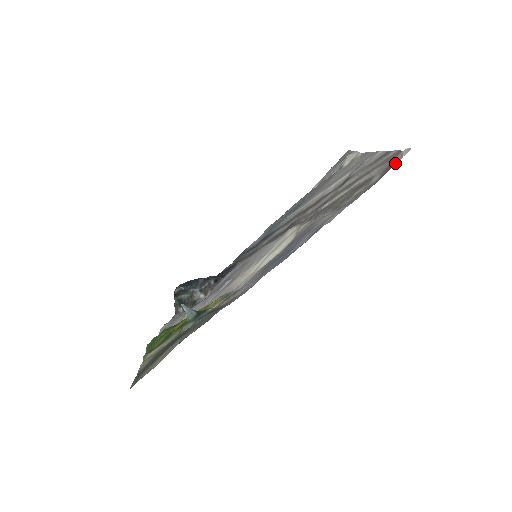
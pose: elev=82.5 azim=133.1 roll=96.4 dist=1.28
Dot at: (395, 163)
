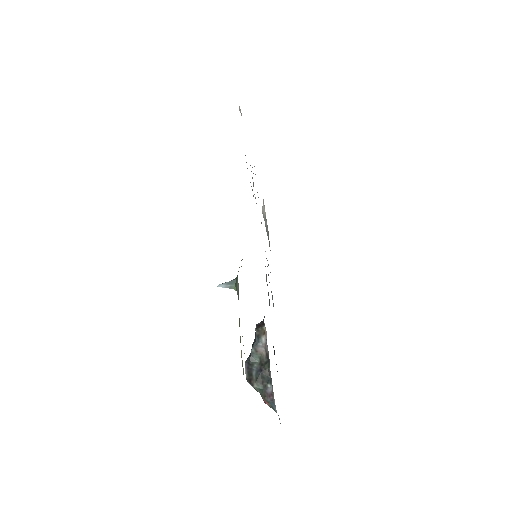
Dot at: occluded
